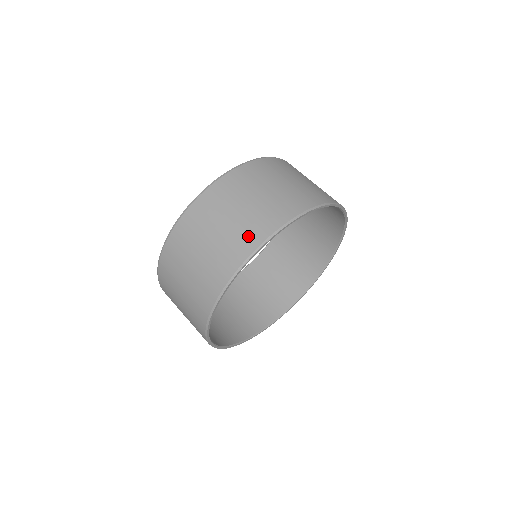
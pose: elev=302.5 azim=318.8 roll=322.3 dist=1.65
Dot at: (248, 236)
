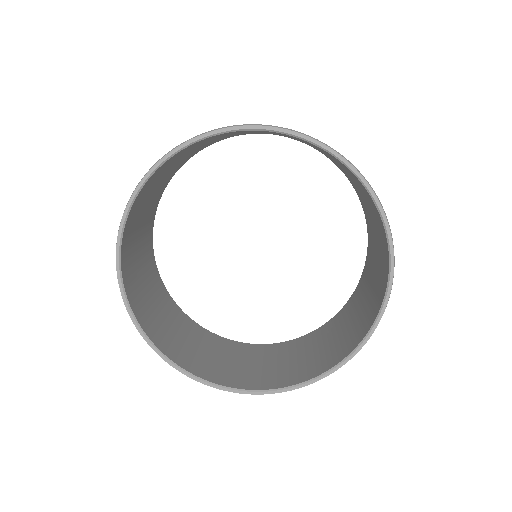
Dot at: occluded
